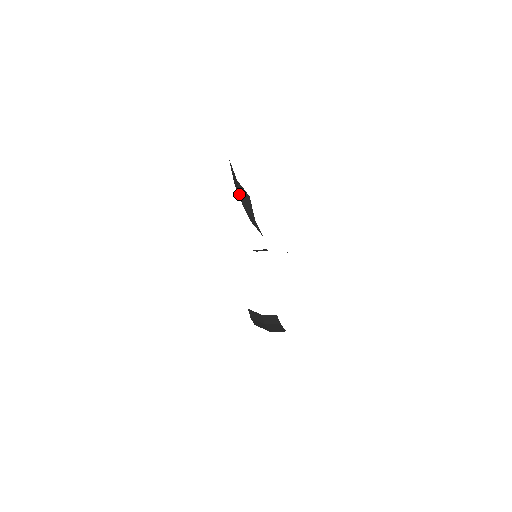
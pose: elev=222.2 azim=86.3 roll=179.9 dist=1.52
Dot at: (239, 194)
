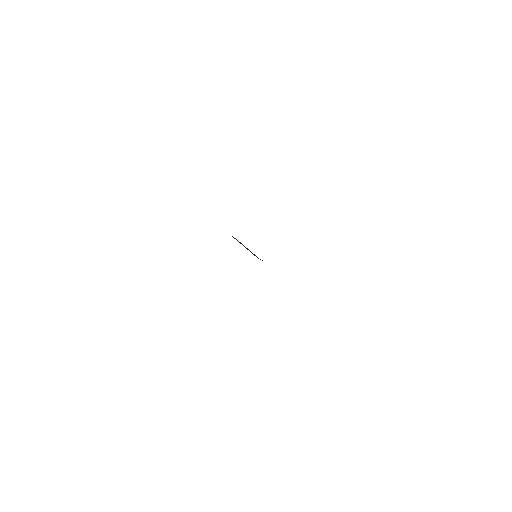
Dot at: occluded
